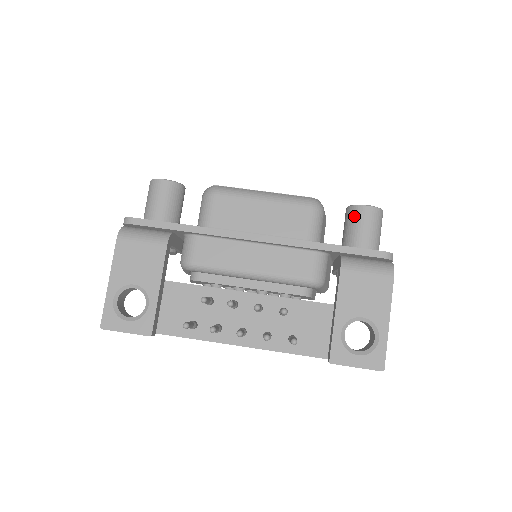
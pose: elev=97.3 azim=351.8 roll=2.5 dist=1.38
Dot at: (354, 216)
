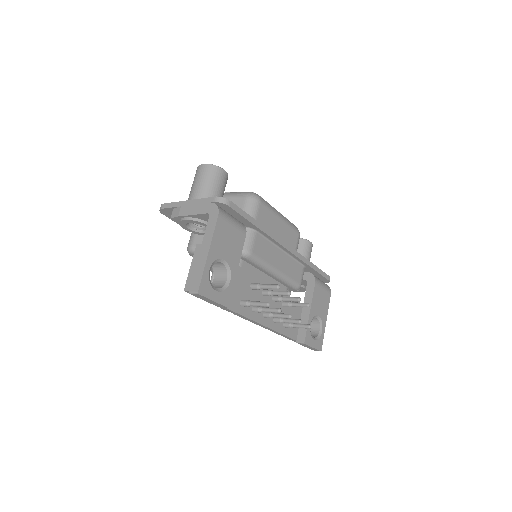
Dot at: (304, 246)
